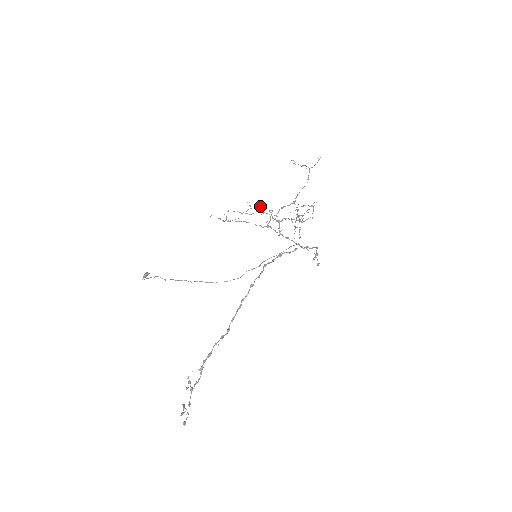
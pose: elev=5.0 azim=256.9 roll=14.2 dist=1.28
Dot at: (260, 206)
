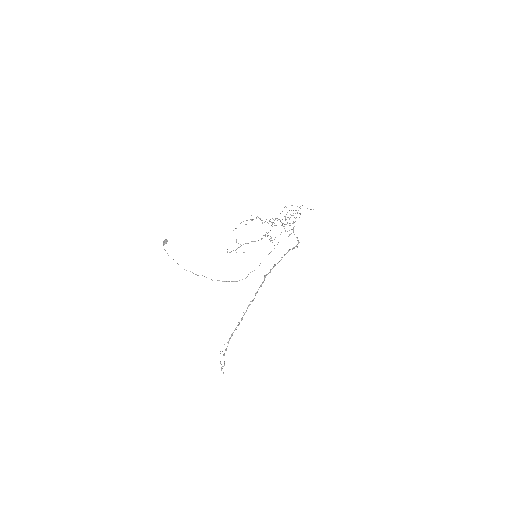
Dot at: (260, 219)
